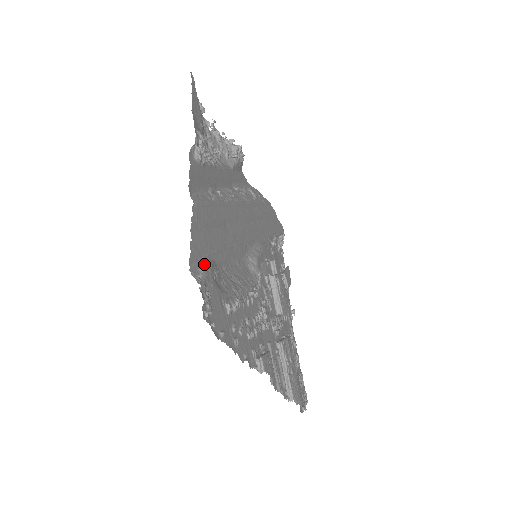
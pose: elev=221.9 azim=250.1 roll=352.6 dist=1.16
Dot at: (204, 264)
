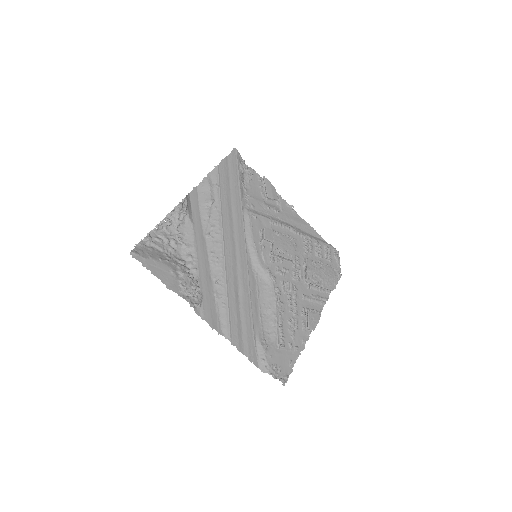
Dot at: (259, 351)
